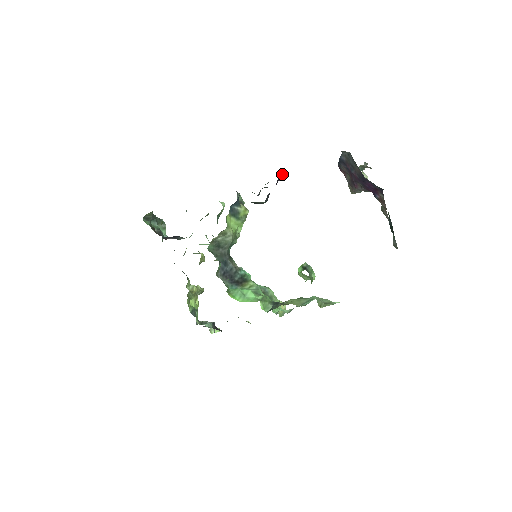
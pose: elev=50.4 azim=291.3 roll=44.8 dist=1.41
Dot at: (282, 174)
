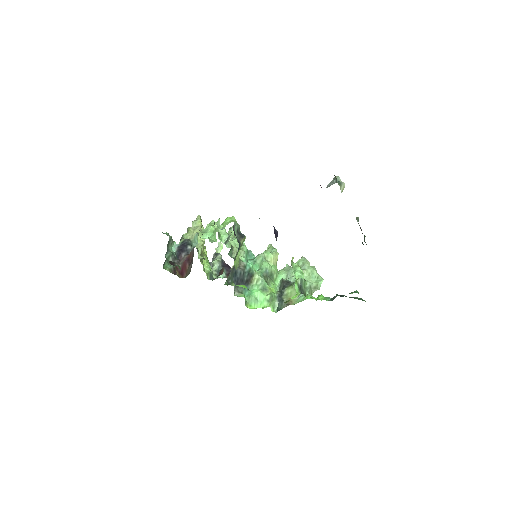
Dot at: (276, 240)
